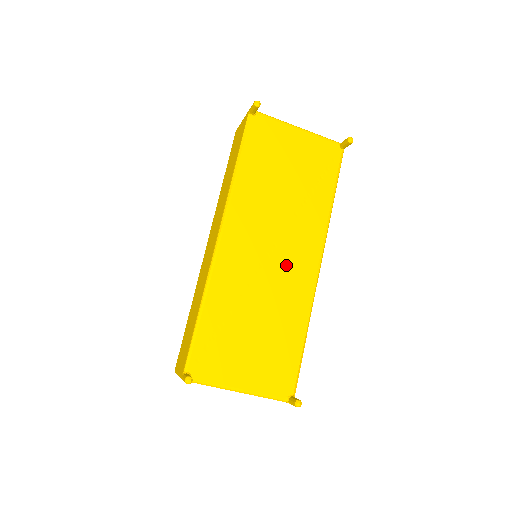
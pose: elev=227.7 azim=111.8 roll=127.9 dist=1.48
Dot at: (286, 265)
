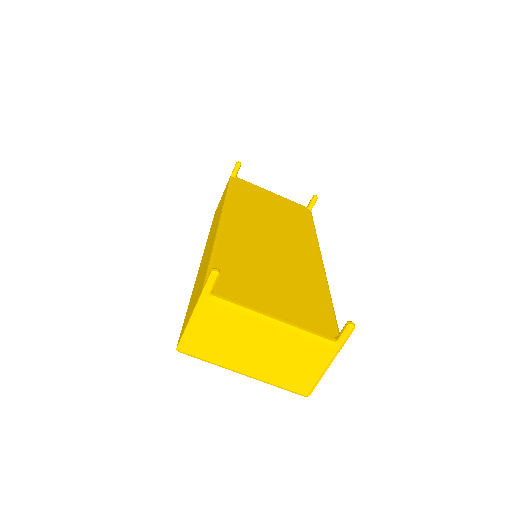
Dot at: (290, 249)
